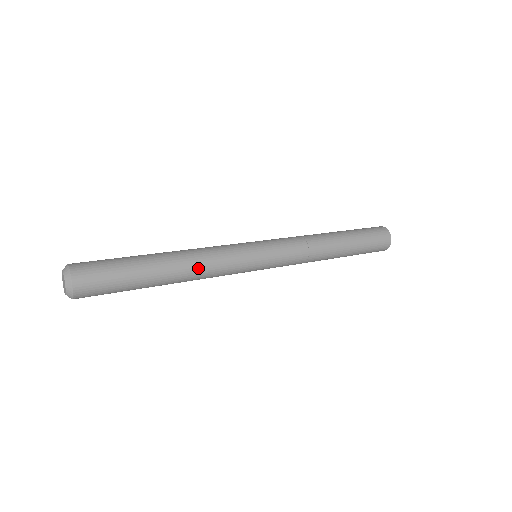
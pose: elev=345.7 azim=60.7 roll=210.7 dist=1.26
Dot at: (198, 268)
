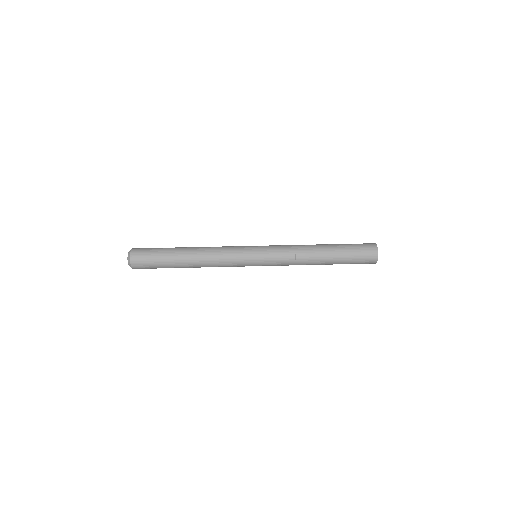
Dot at: (207, 257)
